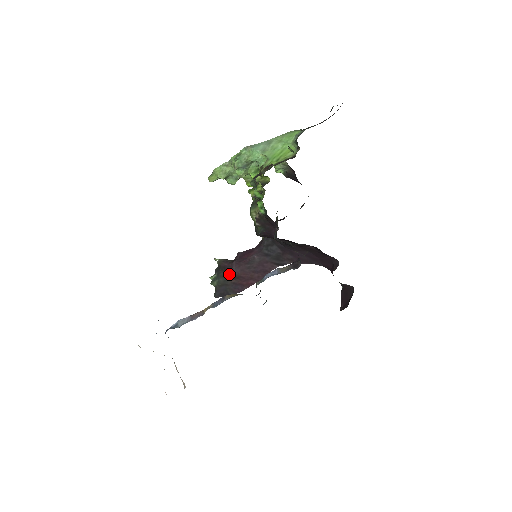
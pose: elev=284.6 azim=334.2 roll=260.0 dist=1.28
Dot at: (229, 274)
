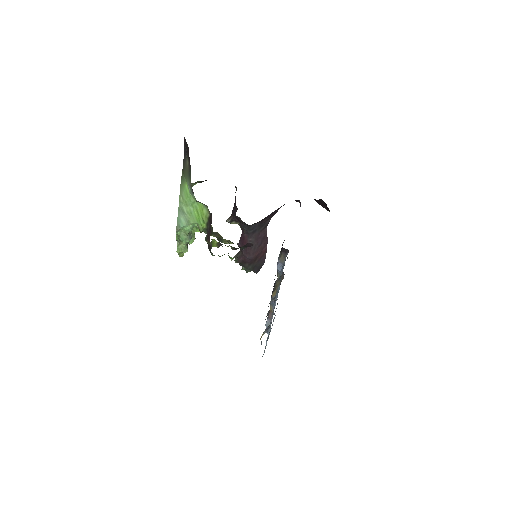
Dot at: (250, 262)
